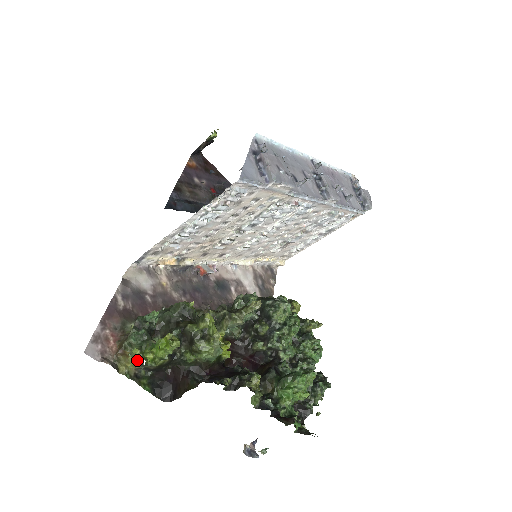
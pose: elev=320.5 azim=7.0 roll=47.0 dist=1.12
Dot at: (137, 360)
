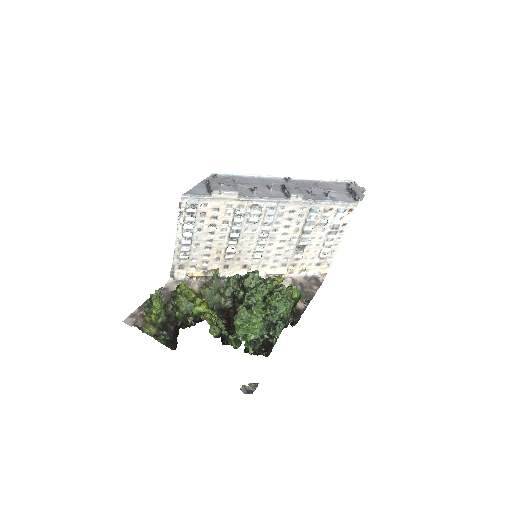
Dot at: occluded
